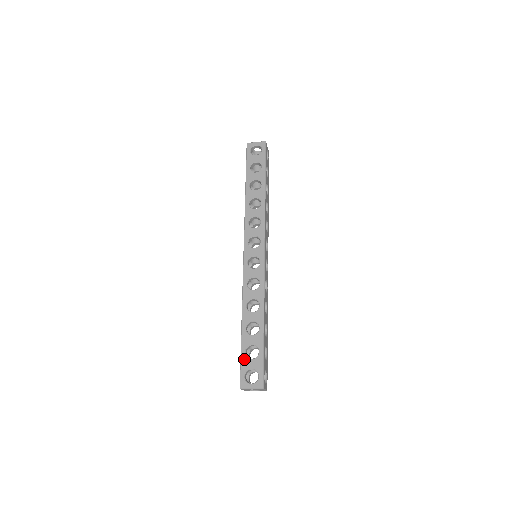
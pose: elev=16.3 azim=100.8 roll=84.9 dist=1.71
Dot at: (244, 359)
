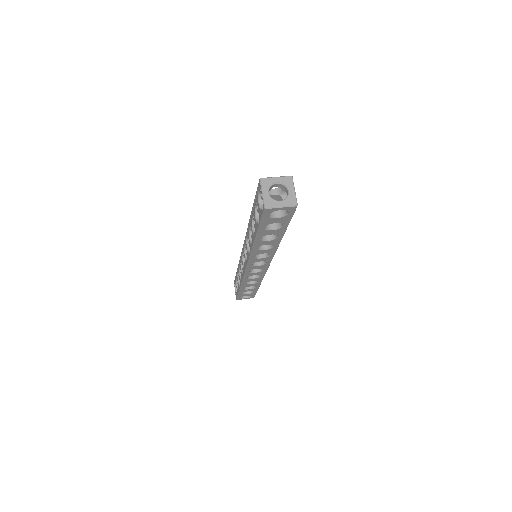
Dot at: (241, 295)
